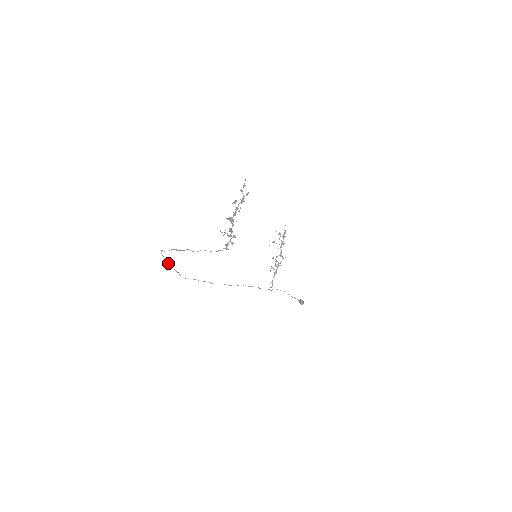
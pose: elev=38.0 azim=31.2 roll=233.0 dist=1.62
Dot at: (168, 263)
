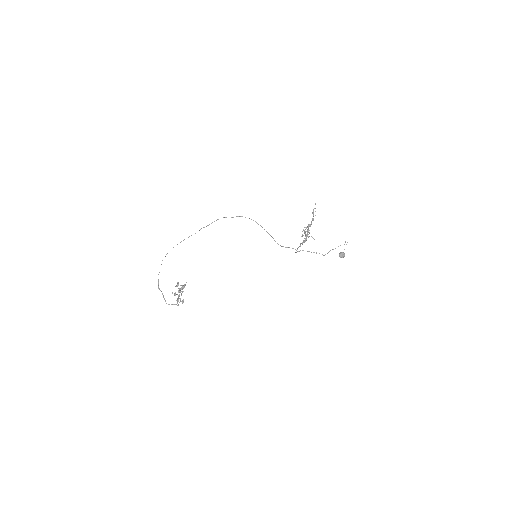
Dot at: occluded
